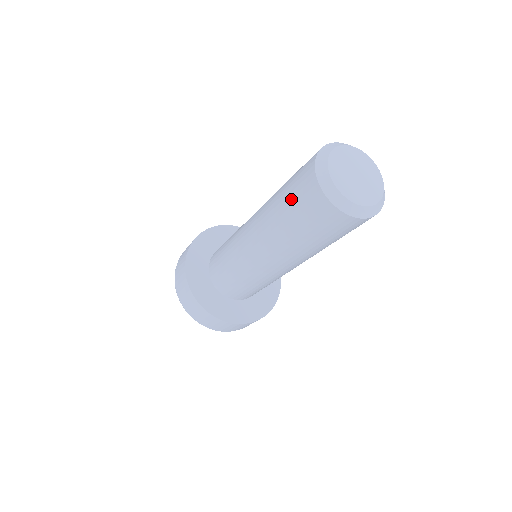
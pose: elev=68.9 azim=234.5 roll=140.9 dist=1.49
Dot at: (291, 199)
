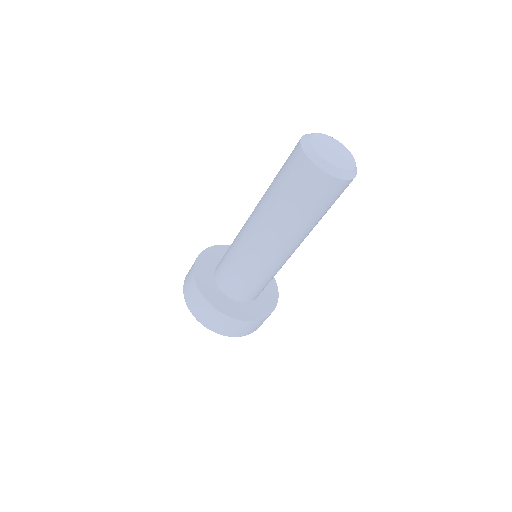
Dot at: occluded
